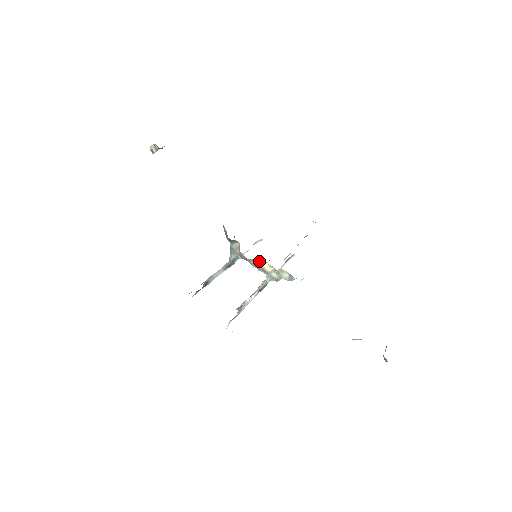
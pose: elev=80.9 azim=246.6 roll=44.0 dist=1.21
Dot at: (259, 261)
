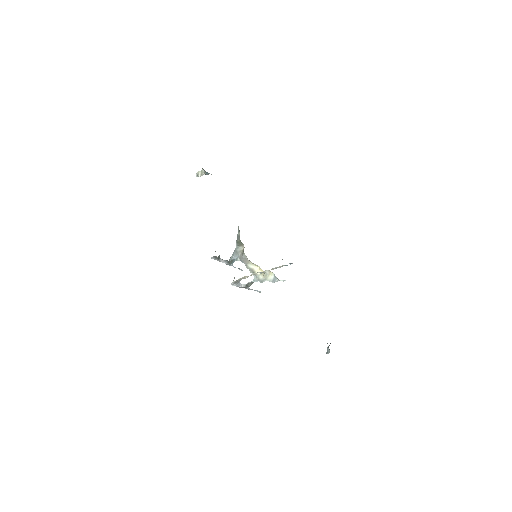
Dot at: (254, 264)
